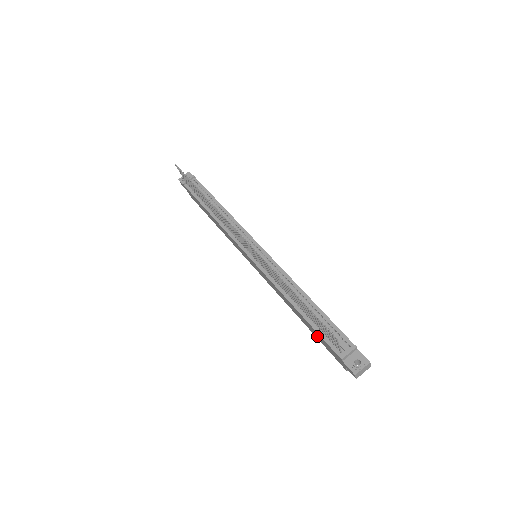
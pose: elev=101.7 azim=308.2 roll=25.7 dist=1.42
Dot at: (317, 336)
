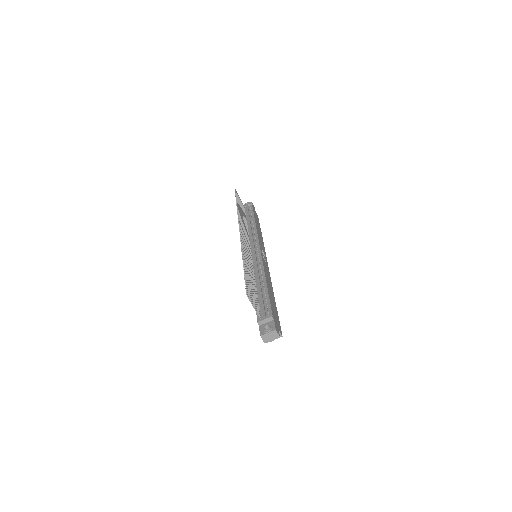
Dot at: occluded
